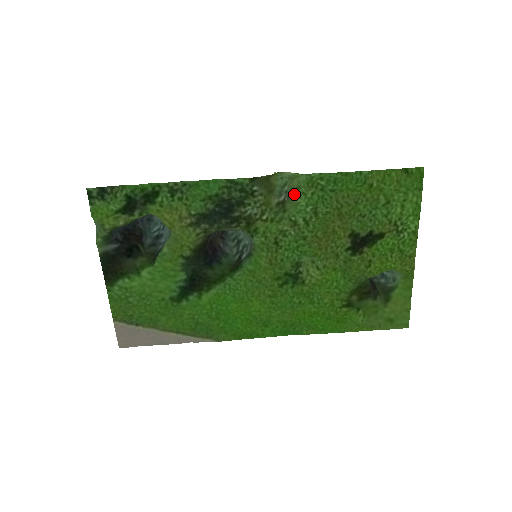
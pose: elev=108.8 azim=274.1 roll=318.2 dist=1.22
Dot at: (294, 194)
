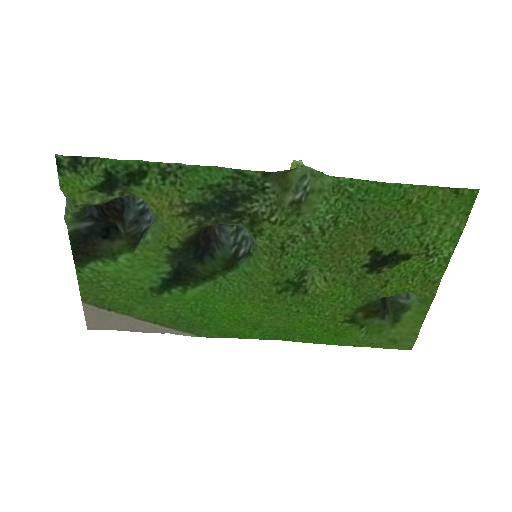
Dot at: (314, 197)
